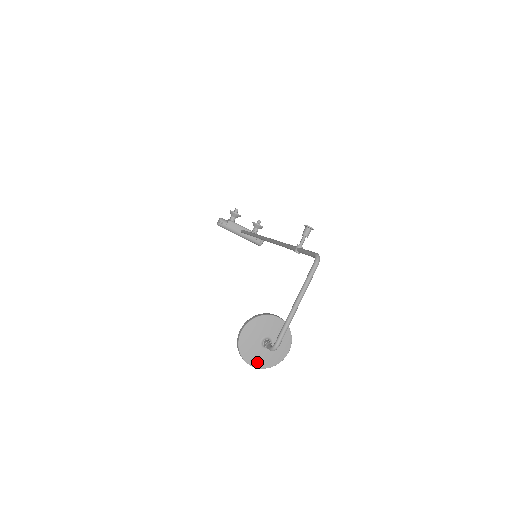
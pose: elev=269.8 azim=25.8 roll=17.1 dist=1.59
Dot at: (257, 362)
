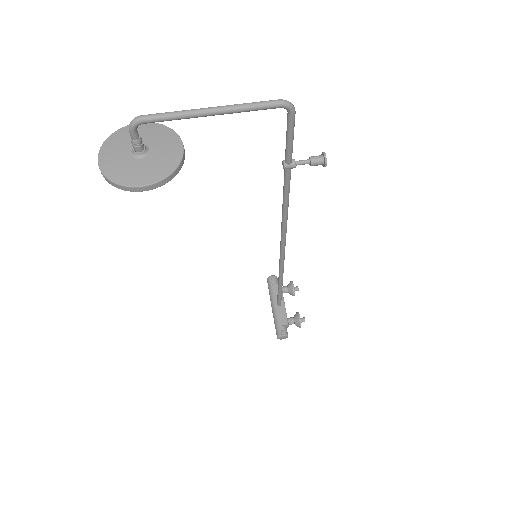
Dot at: (107, 158)
